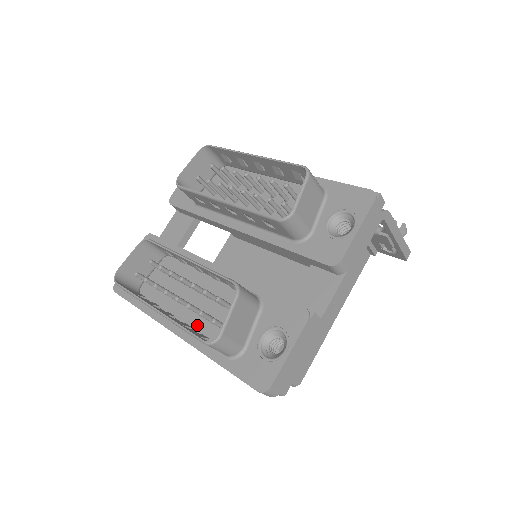
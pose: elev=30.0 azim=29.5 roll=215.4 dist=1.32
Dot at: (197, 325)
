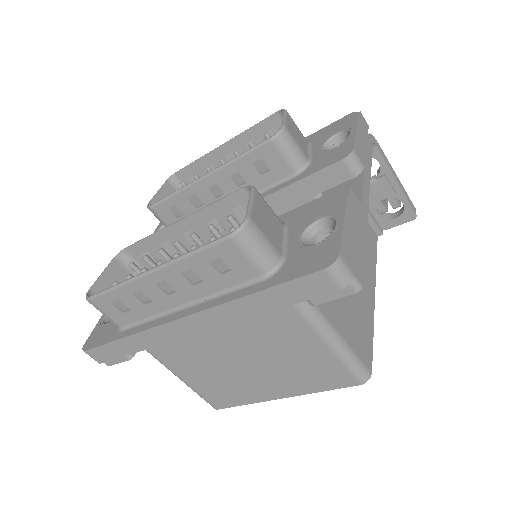
Dot at: occluded
